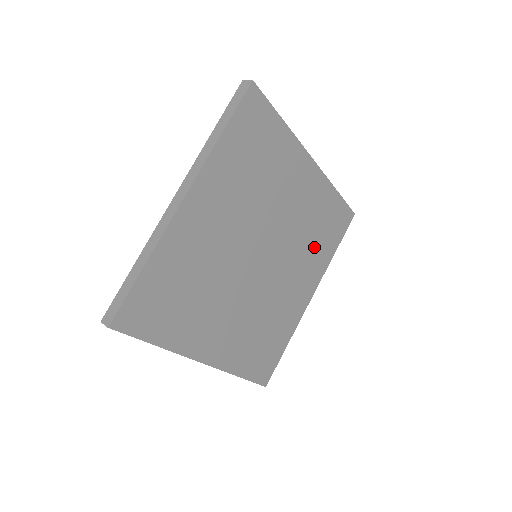
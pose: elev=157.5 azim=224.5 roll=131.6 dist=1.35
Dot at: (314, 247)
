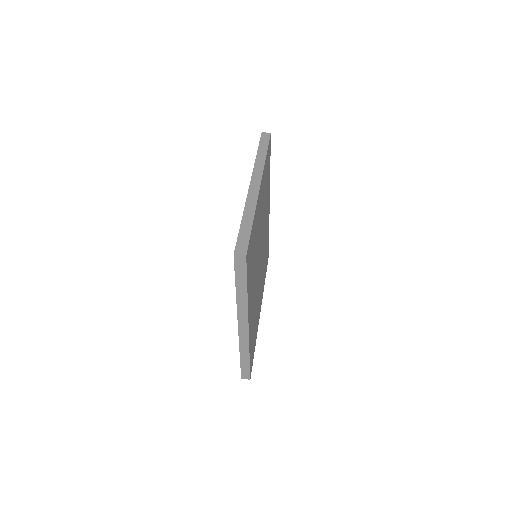
Dot at: (266, 194)
